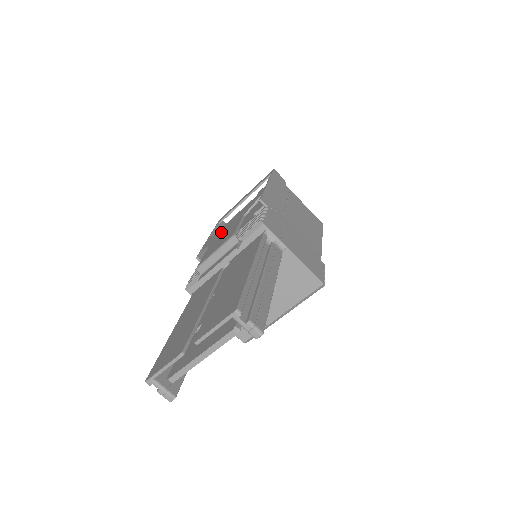
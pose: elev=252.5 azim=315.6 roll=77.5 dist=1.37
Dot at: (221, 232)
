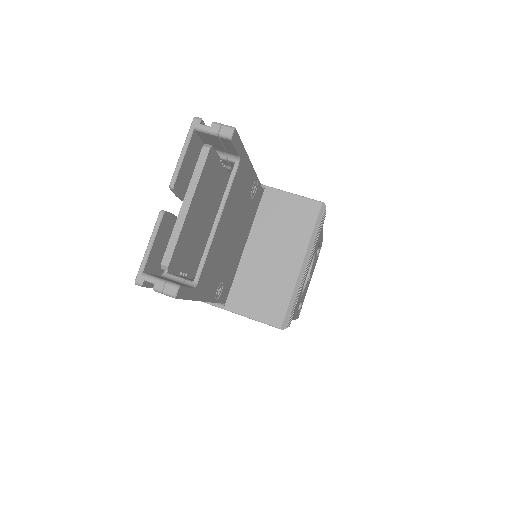
Dot at: occluded
